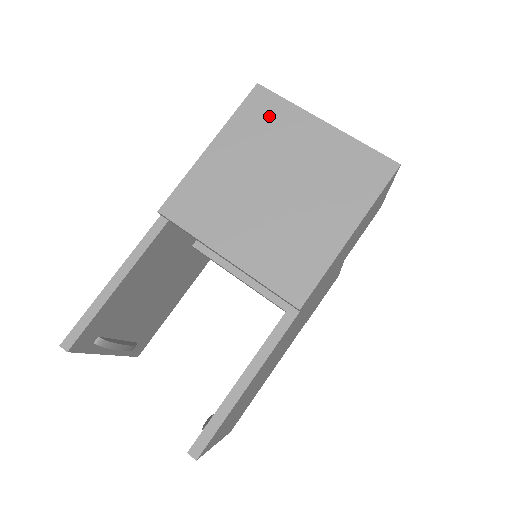
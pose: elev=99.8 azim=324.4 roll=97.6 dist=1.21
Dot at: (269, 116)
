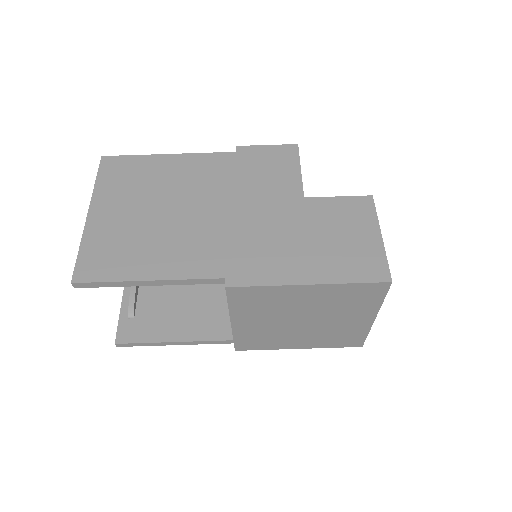
Dot at: (362, 298)
